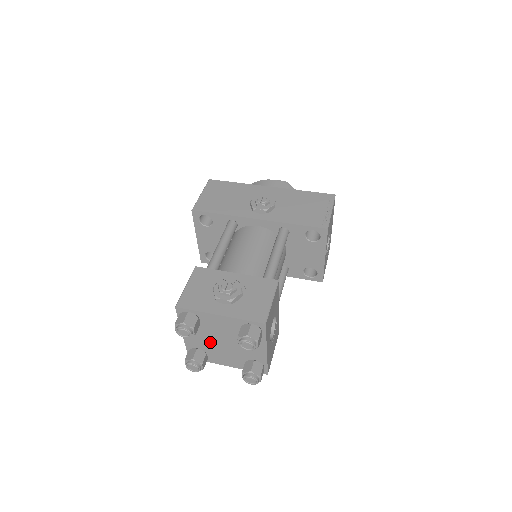
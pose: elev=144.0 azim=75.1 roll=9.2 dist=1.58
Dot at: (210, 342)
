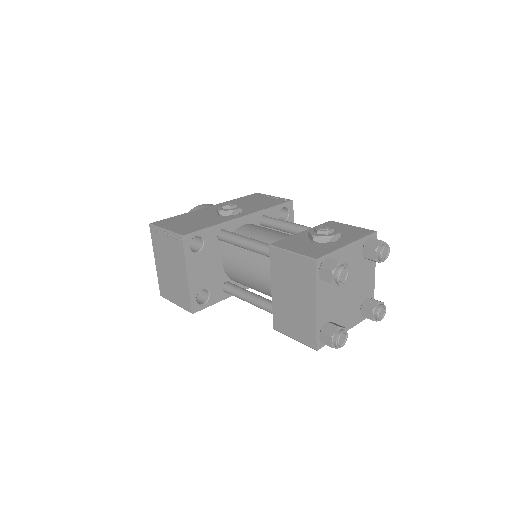
Dot at: (337, 300)
